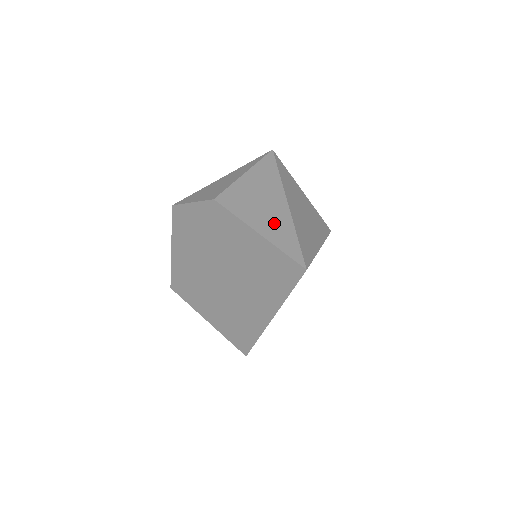
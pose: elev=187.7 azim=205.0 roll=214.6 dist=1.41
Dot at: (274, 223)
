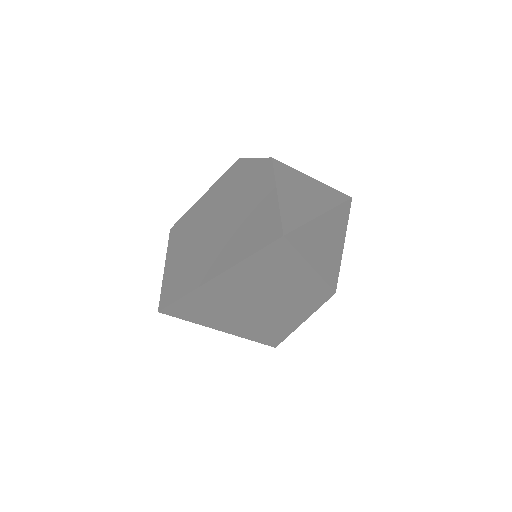
Dot at: (297, 204)
